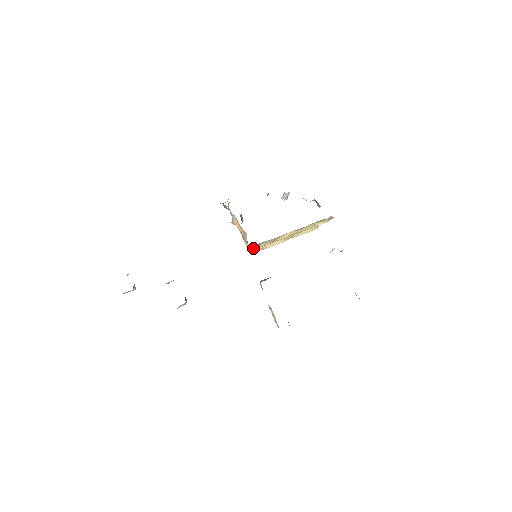
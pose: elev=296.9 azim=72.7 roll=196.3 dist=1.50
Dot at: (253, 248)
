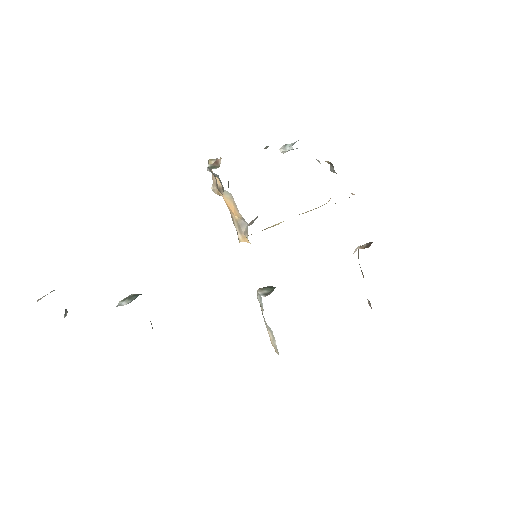
Dot at: occluded
